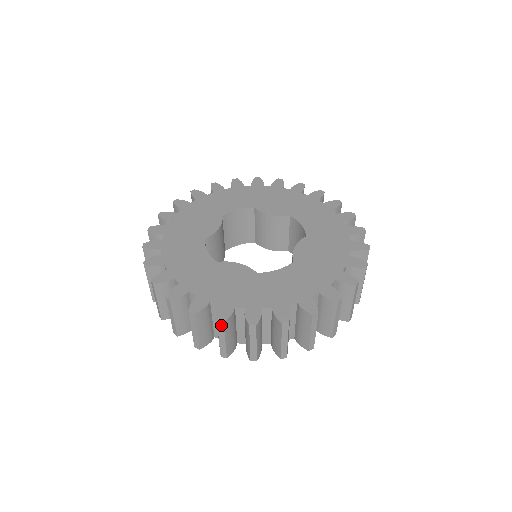
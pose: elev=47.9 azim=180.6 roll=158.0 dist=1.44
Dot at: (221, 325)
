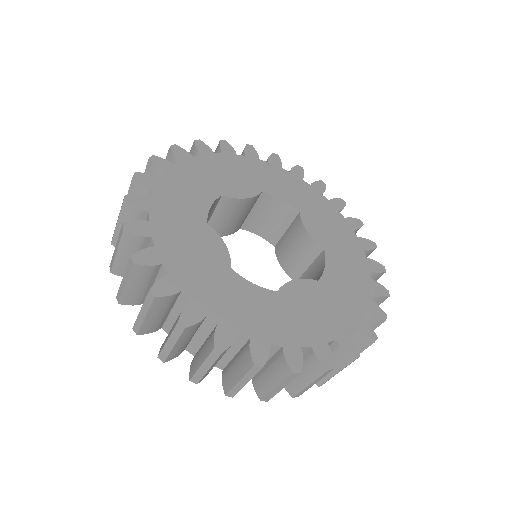
Dot at: occluded
